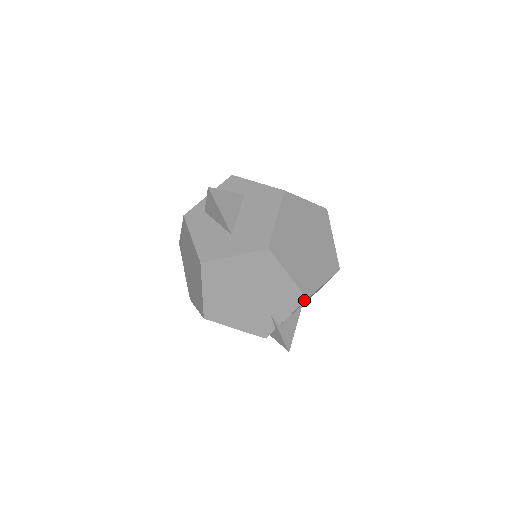
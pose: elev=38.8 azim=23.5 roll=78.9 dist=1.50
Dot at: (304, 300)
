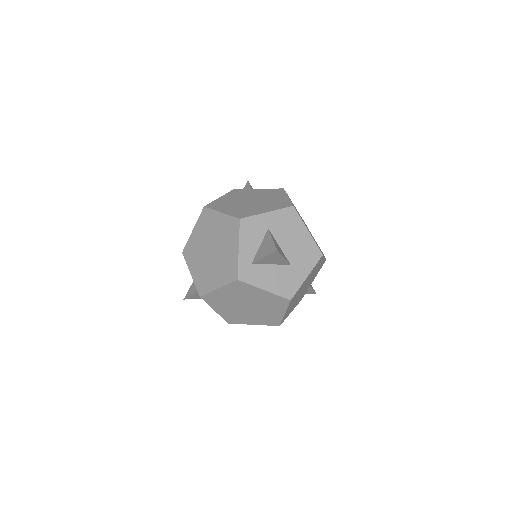
Dot at: occluded
